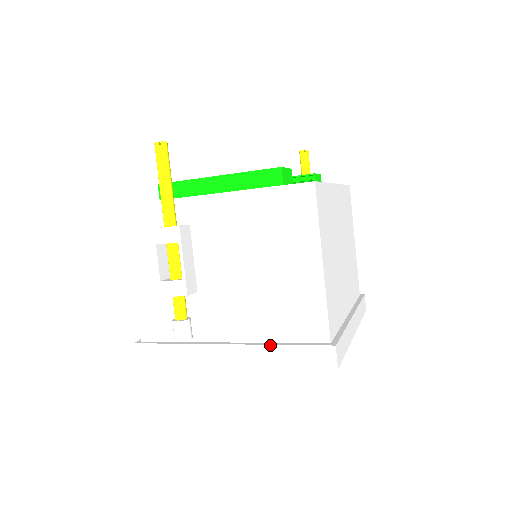
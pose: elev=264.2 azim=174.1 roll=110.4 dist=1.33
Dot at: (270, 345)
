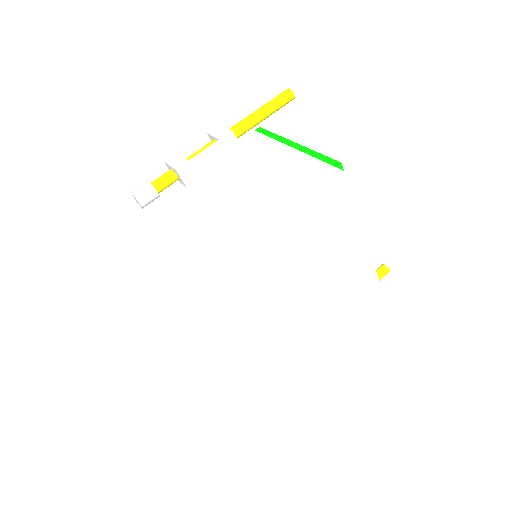
Dot at: (169, 249)
